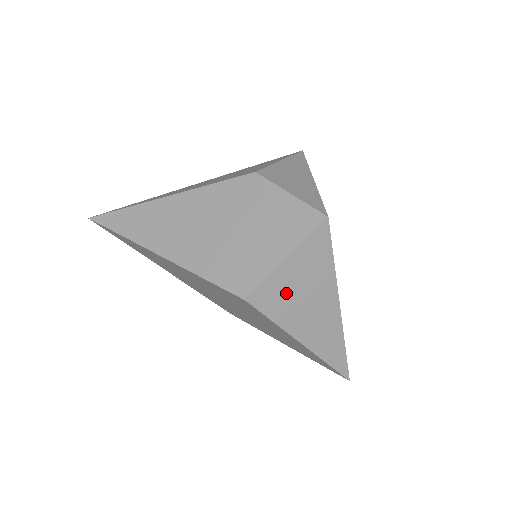
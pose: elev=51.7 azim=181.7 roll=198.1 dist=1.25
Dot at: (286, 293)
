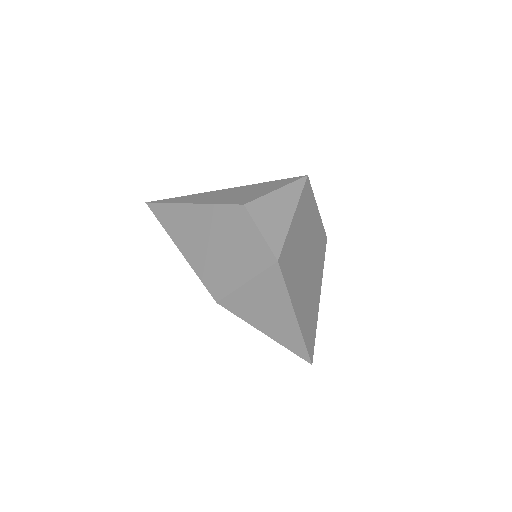
Dot at: (249, 303)
